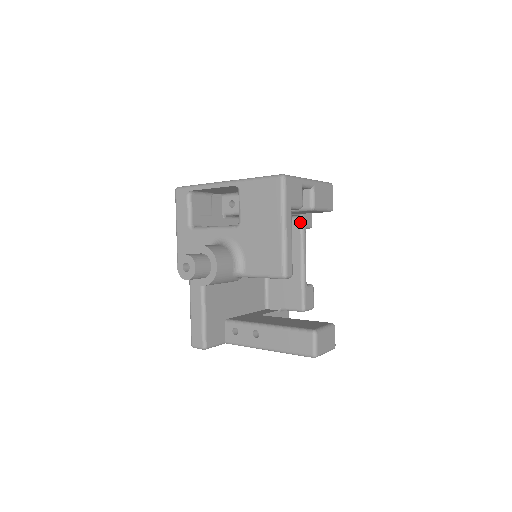
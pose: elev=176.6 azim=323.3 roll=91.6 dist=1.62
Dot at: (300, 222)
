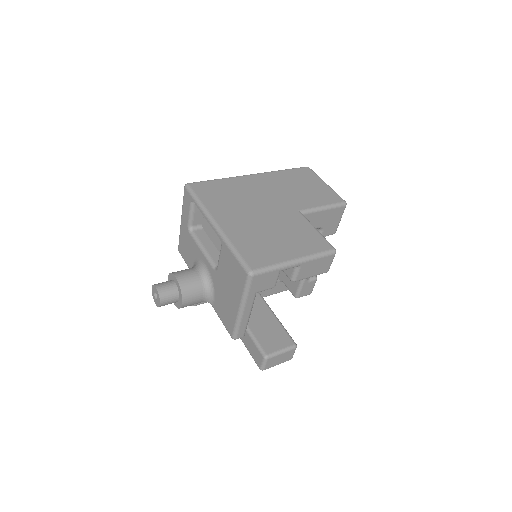
Dot at: occluded
